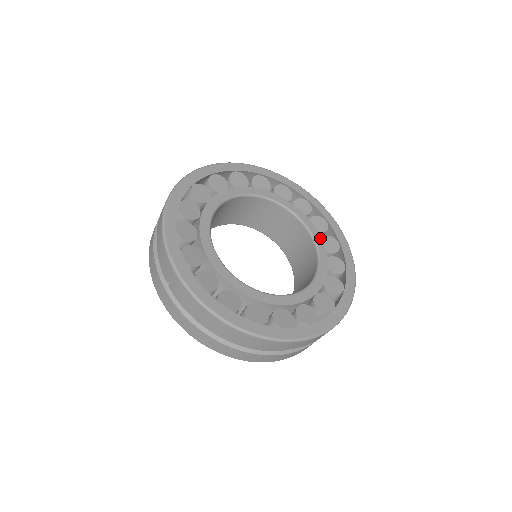
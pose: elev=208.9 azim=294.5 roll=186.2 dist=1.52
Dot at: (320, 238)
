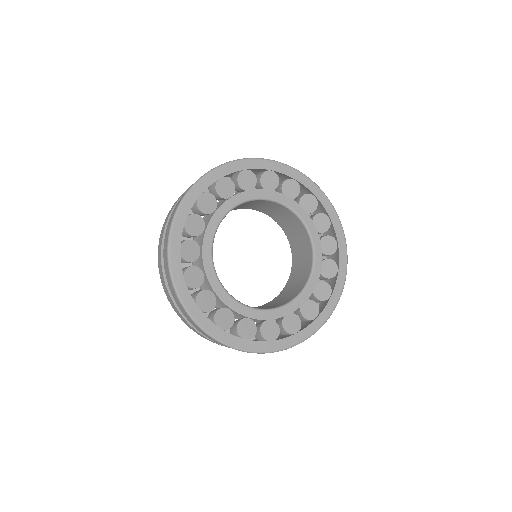
Dot at: (319, 242)
